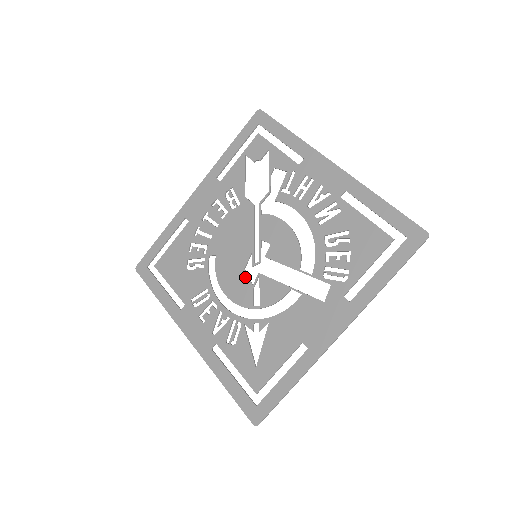
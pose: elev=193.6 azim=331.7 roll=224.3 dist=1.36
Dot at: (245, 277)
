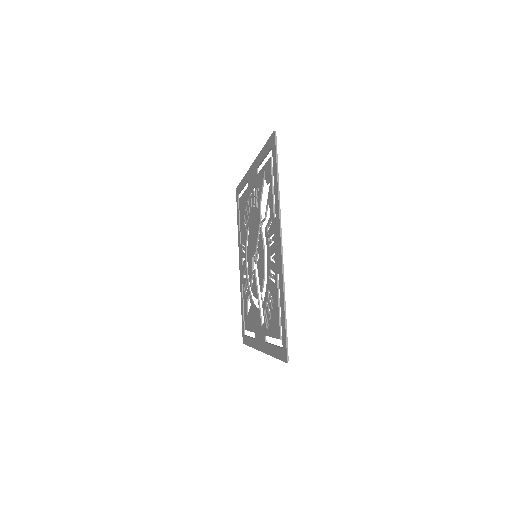
Dot at: (252, 263)
